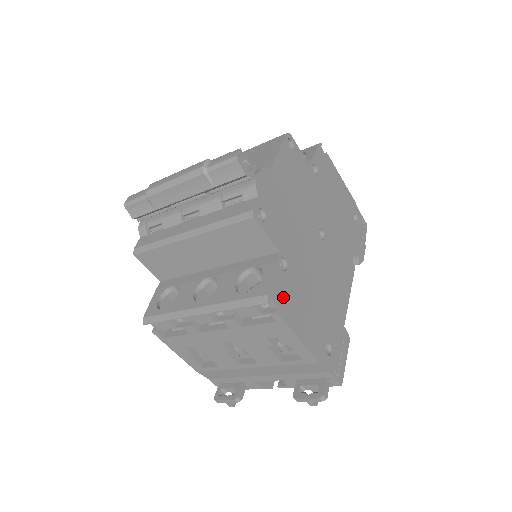
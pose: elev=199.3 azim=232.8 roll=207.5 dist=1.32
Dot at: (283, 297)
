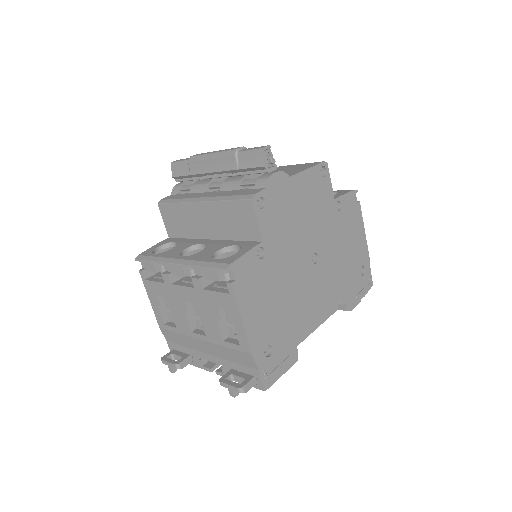
Dot at: (245, 277)
